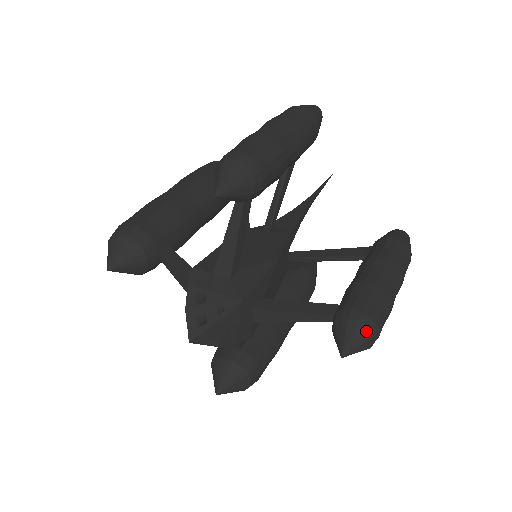
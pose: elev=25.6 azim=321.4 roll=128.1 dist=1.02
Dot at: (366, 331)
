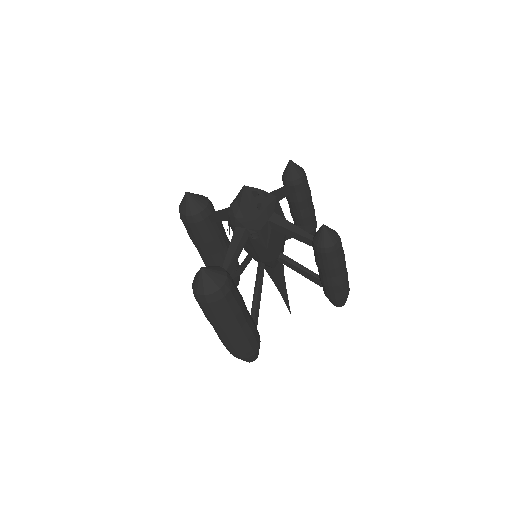
Dot at: (336, 232)
